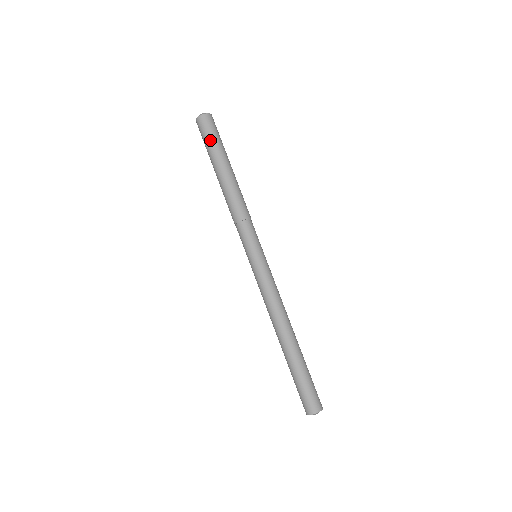
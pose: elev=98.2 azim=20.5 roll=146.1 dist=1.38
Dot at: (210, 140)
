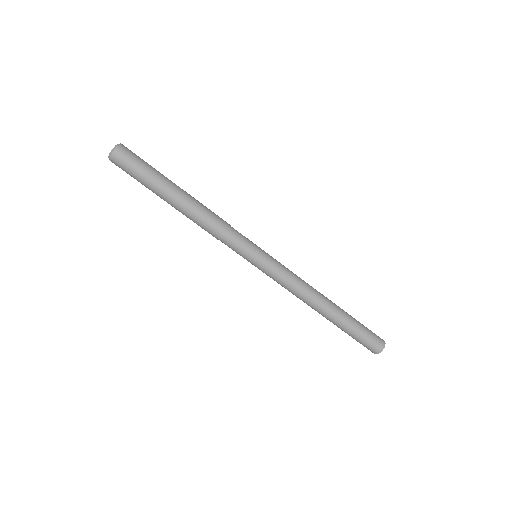
Dot at: (137, 179)
